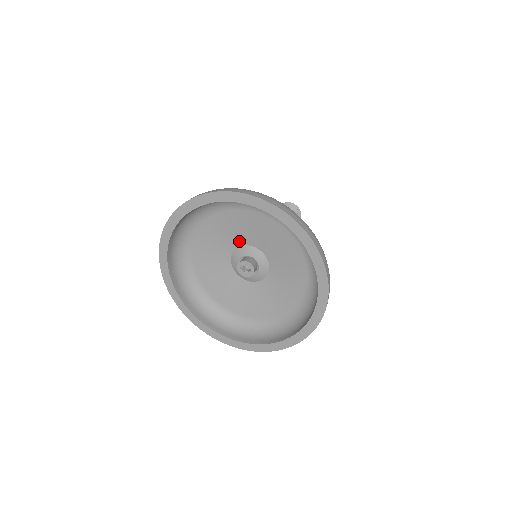
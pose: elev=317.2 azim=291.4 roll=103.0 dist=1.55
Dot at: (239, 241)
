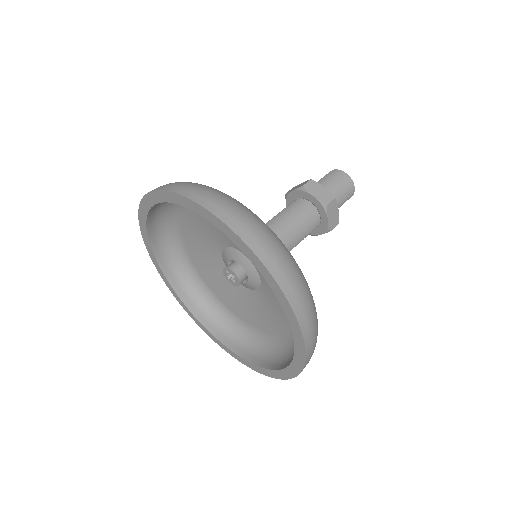
Dot at: (217, 248)
